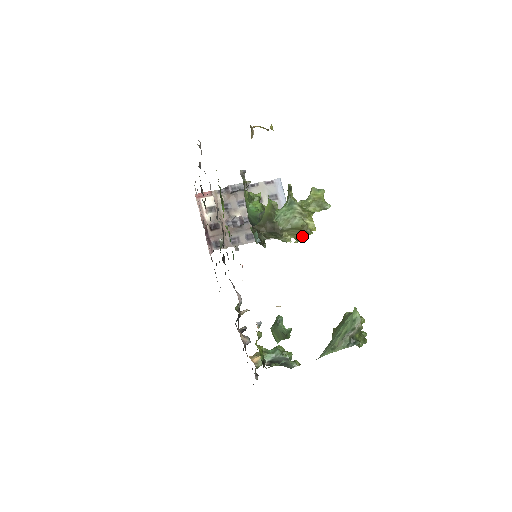
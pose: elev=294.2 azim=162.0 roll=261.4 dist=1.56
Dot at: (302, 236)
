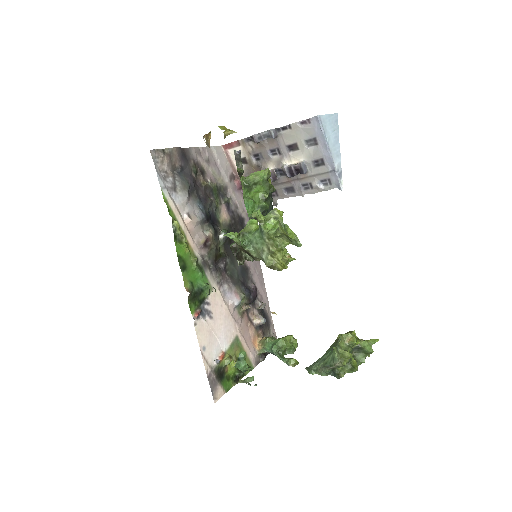
Dot at: occluded
